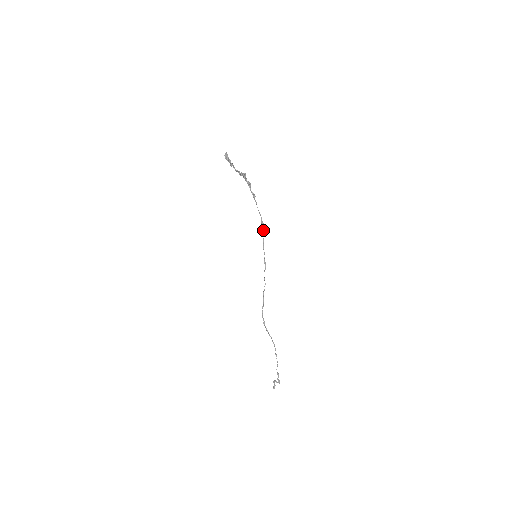
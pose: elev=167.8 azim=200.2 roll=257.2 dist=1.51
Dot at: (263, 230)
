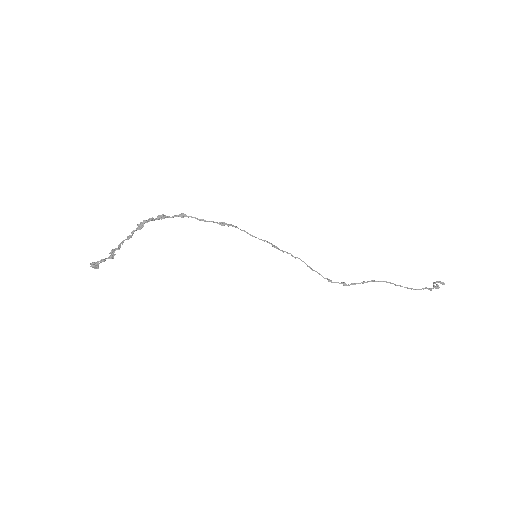
Dot at: occluded
